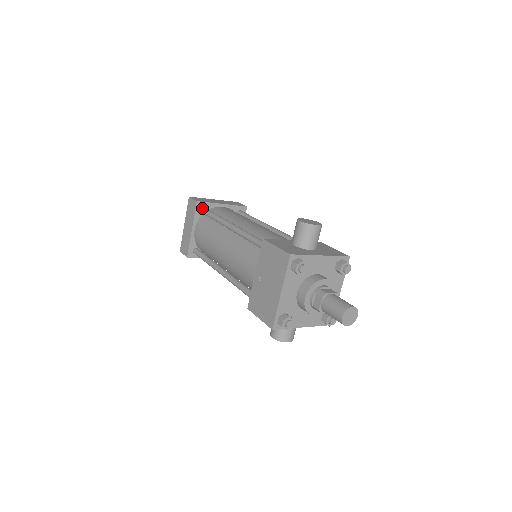
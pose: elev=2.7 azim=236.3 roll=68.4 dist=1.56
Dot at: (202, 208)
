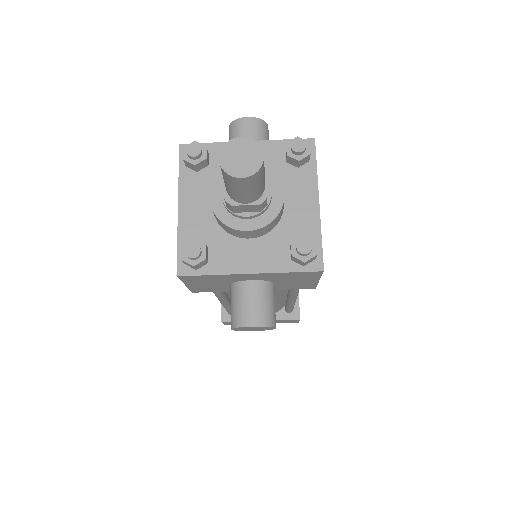
Dot at: occluded
